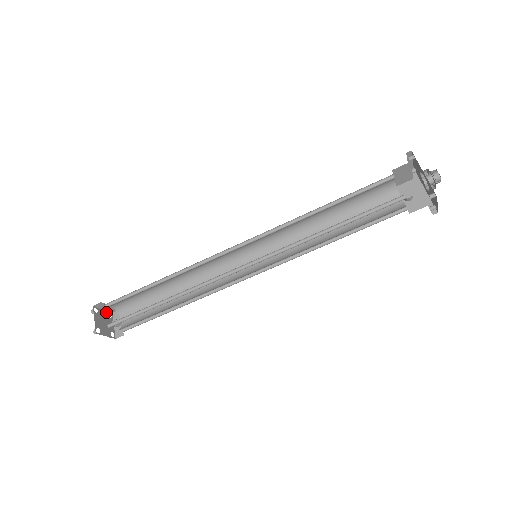
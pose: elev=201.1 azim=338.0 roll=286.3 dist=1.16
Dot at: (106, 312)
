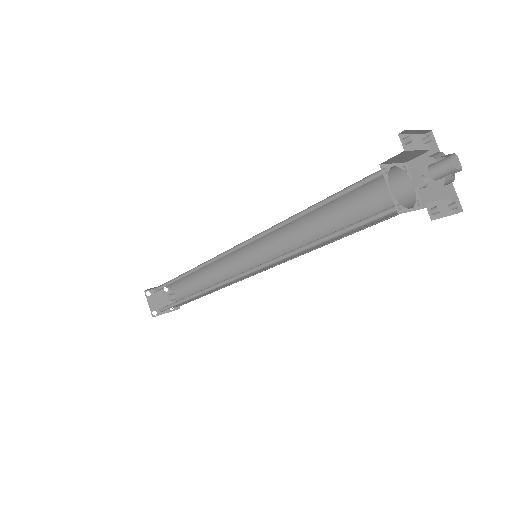
Dot at: (161, 289)
